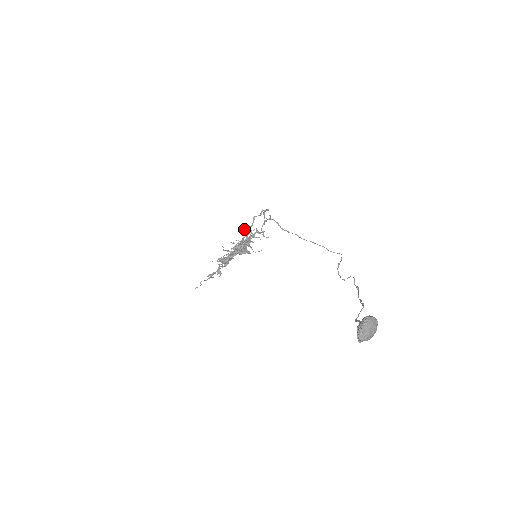
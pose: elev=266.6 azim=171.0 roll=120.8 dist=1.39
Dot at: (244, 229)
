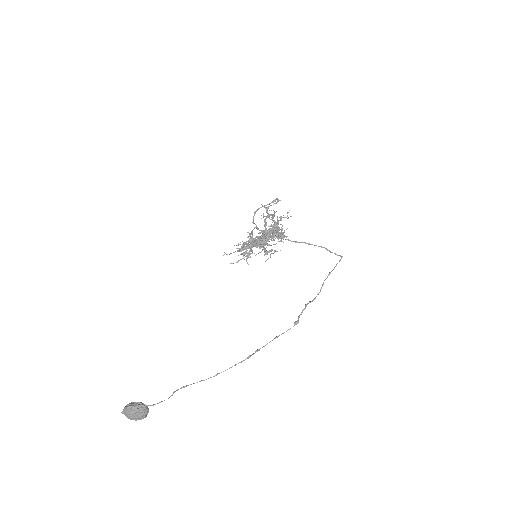
Dot at: (268, 217)
